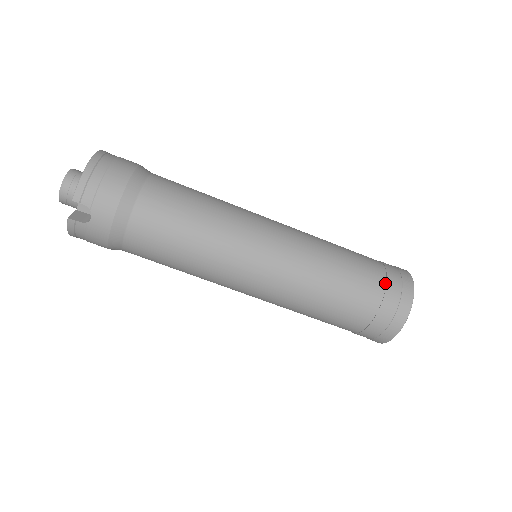
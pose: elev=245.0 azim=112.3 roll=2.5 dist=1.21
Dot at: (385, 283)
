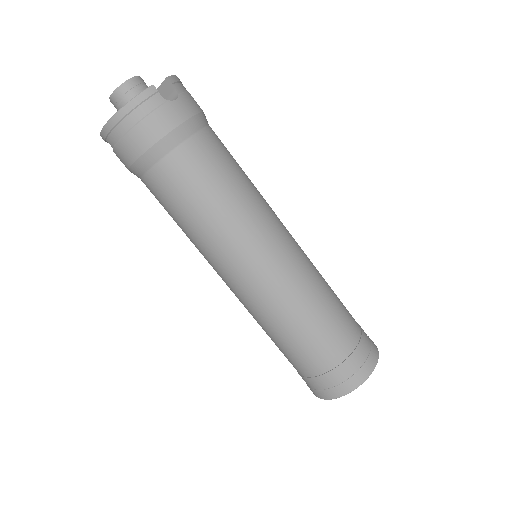
Dot at: occluded
